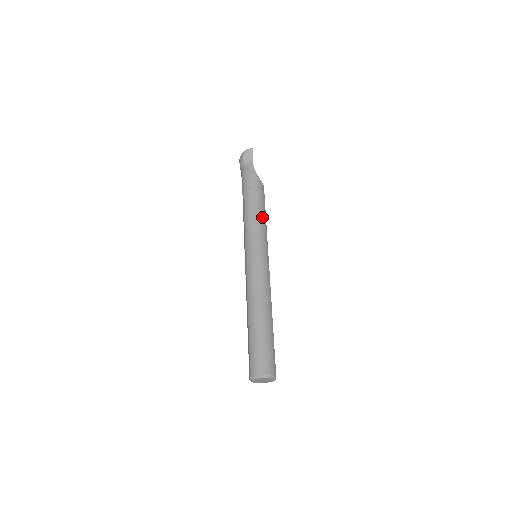
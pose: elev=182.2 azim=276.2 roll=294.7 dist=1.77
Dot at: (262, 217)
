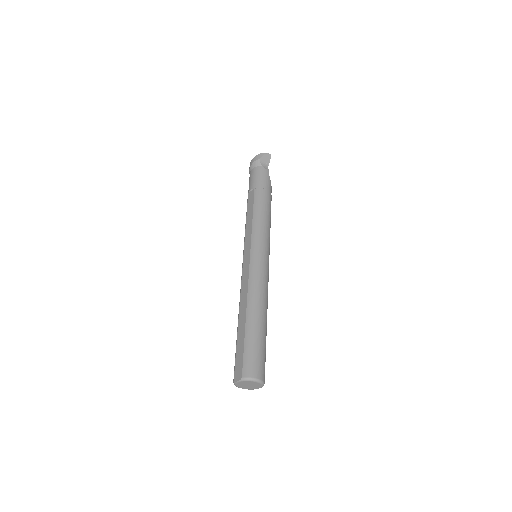
Dot at: (270, 221)
